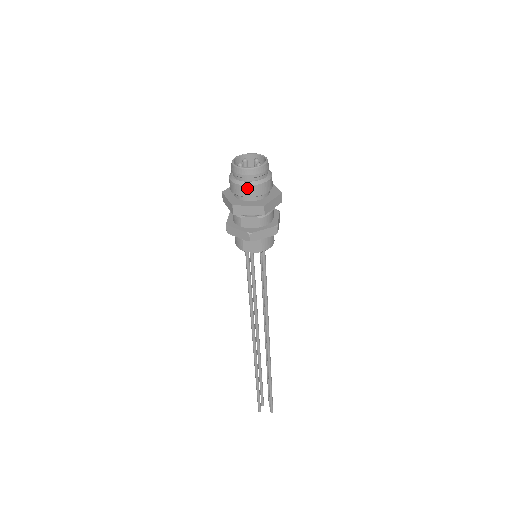
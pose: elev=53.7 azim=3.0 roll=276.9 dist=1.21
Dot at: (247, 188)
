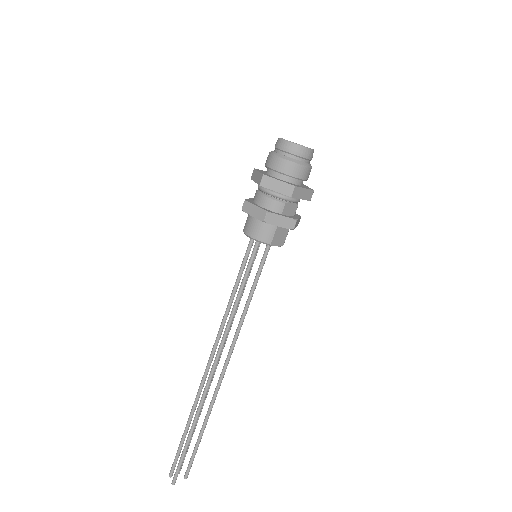
Dot at: (306, 169)
